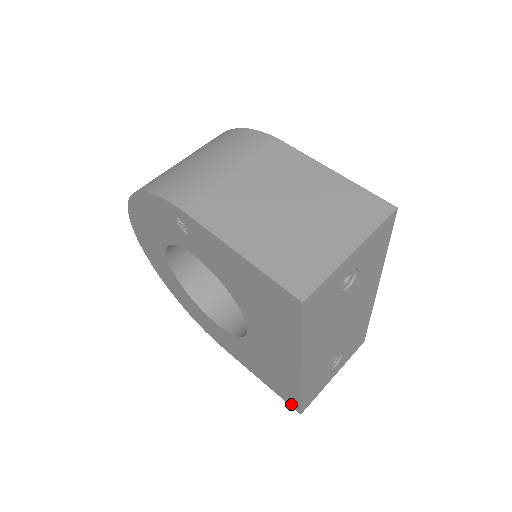
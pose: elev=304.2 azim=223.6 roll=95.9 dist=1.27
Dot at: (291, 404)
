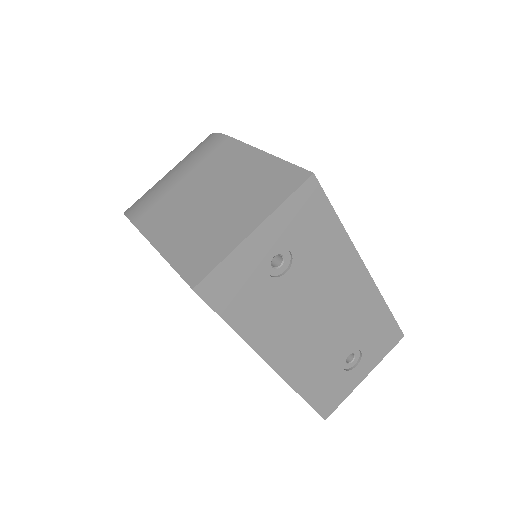
Dot at: occluded
